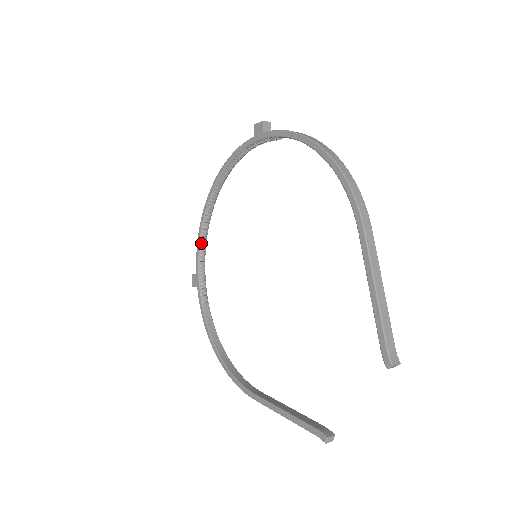
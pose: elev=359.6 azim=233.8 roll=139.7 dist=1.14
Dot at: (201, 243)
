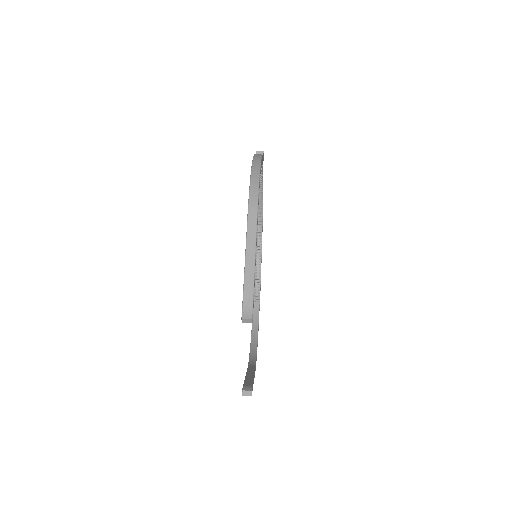
Dot at: (257, 255)
